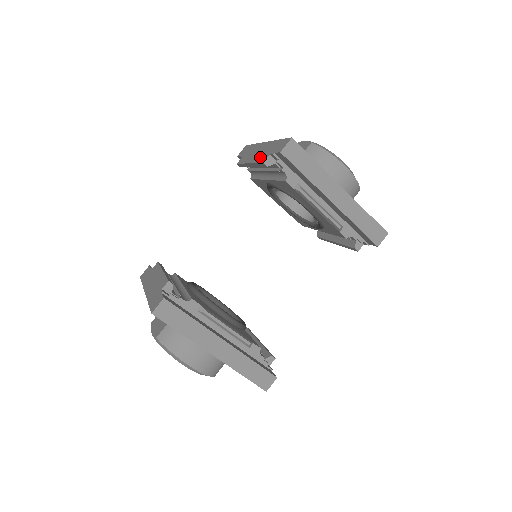
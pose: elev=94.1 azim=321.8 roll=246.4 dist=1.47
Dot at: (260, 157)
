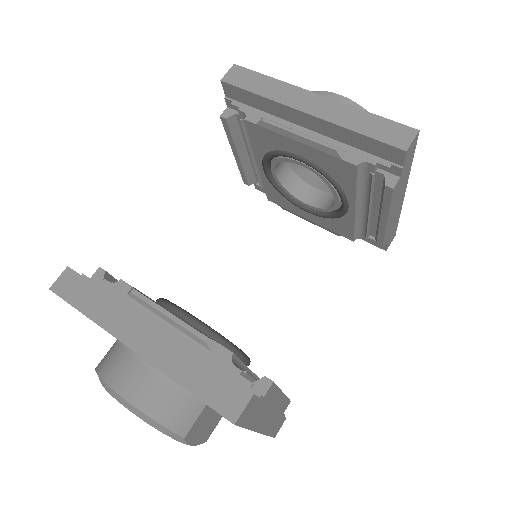
Dot at: occluded
